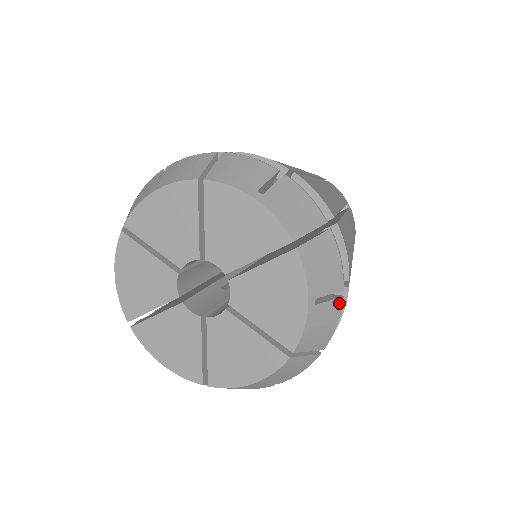
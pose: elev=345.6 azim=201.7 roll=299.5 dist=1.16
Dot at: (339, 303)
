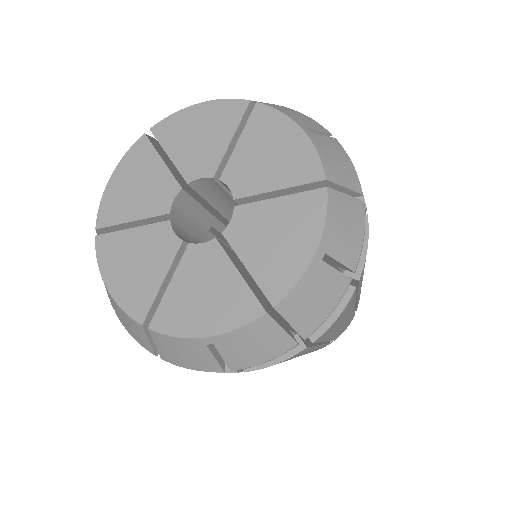
Dot at: (336, 142)
